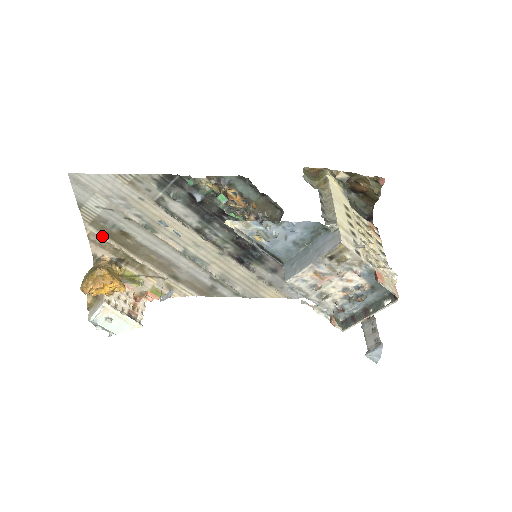
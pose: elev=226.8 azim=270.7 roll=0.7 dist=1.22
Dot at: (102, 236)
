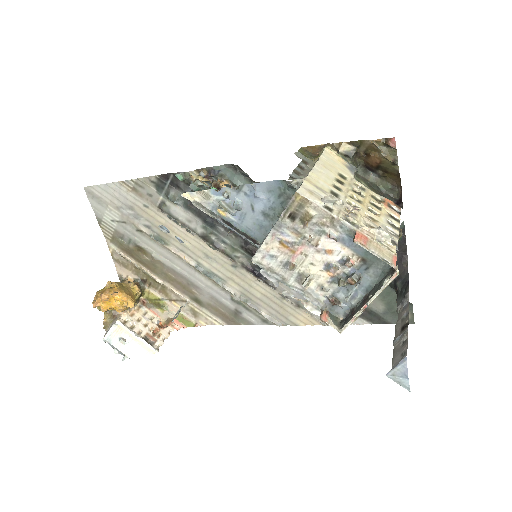
Dot at: (123, 254)
